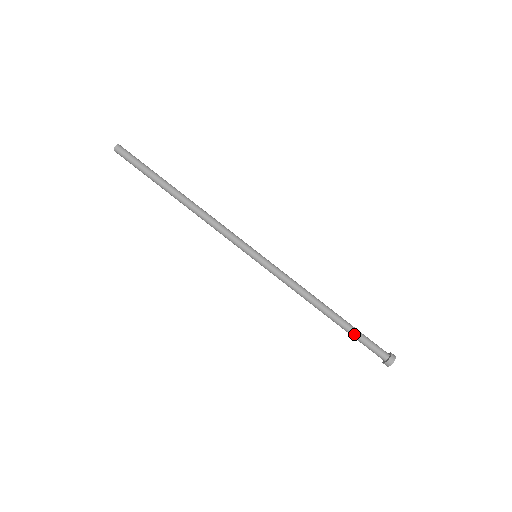
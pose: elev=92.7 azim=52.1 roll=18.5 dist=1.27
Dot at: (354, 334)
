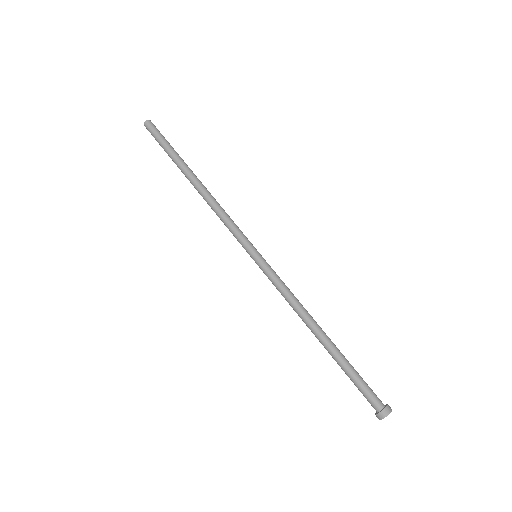
Dot at: (347, 368)
